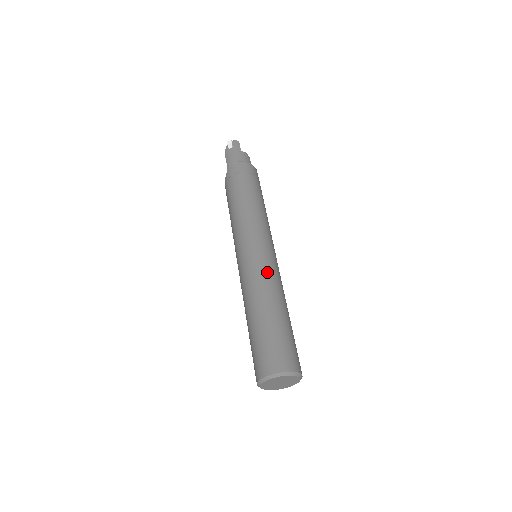
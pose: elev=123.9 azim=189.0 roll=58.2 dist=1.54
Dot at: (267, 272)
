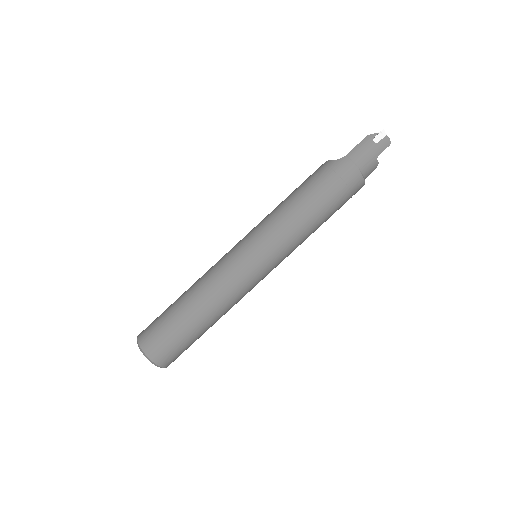
Dot at: (236, 289)
